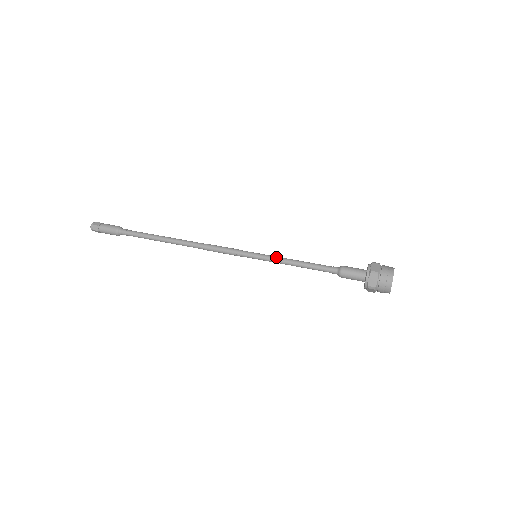
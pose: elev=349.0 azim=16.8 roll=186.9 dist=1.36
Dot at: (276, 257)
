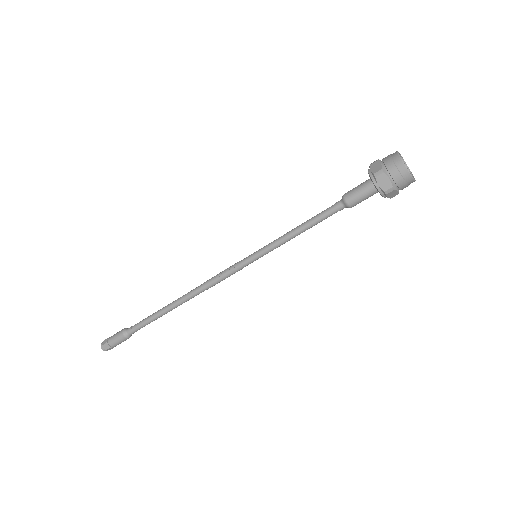
Dot at: (275, 240)
